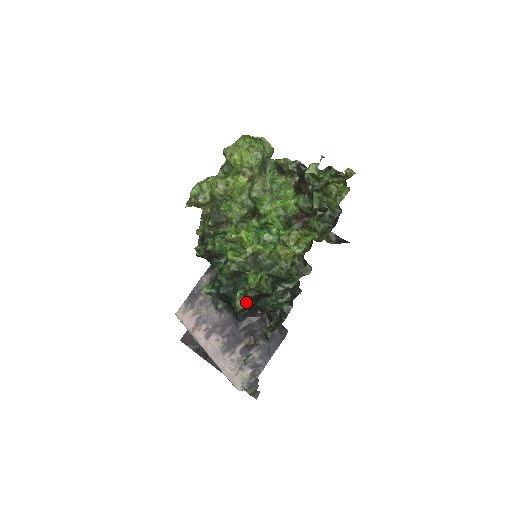
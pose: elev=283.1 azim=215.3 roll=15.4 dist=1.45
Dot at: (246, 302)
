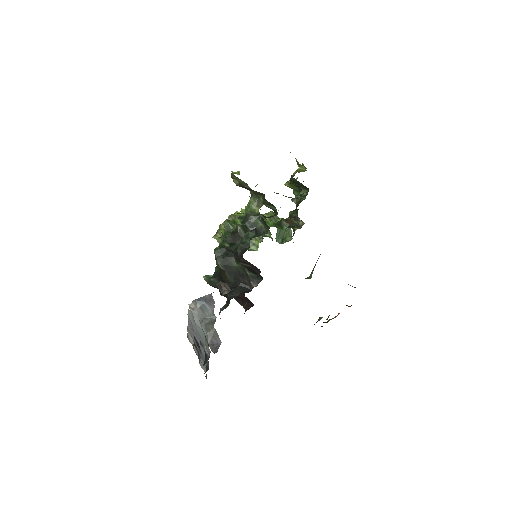
Dot at: (222, 243)
